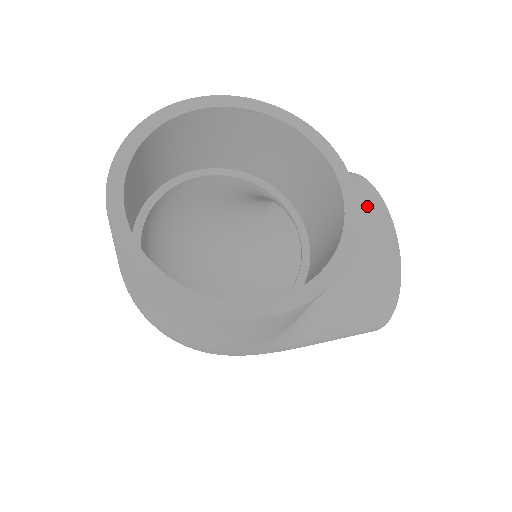
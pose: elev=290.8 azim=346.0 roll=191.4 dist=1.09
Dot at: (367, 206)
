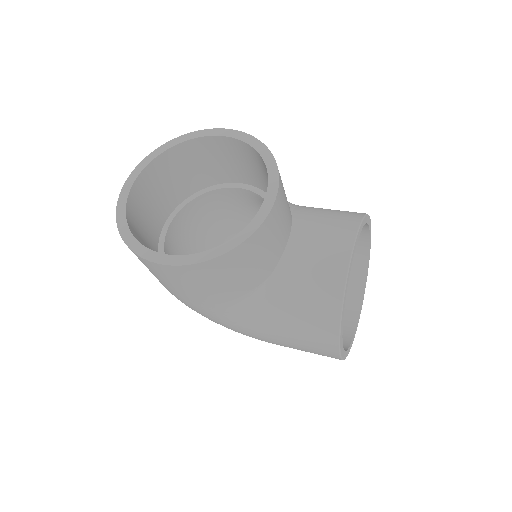
Dot at: (337, 237)
